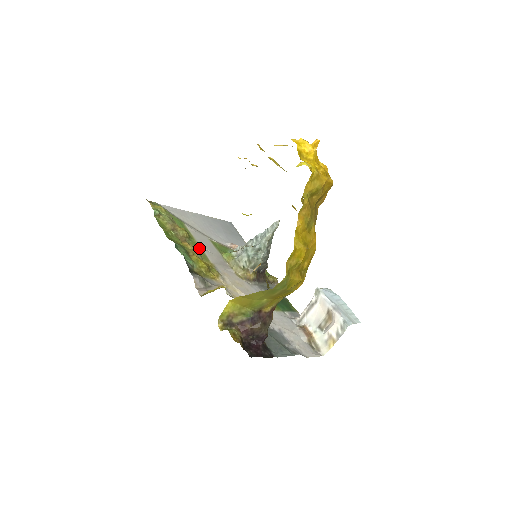
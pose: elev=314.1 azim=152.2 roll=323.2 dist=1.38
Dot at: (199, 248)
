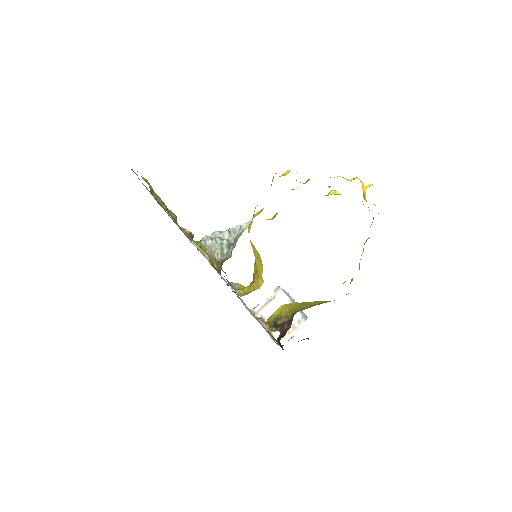
Dot at: occluded
